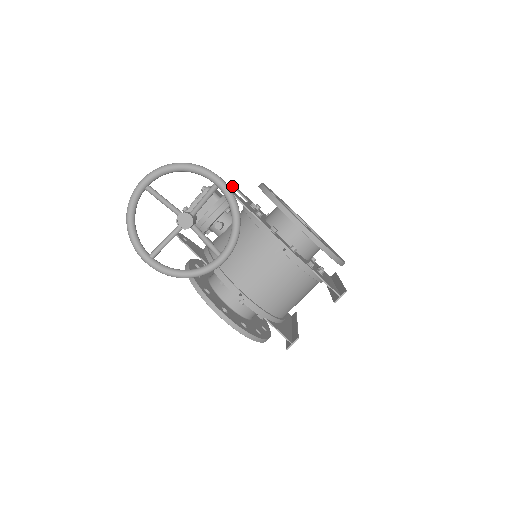
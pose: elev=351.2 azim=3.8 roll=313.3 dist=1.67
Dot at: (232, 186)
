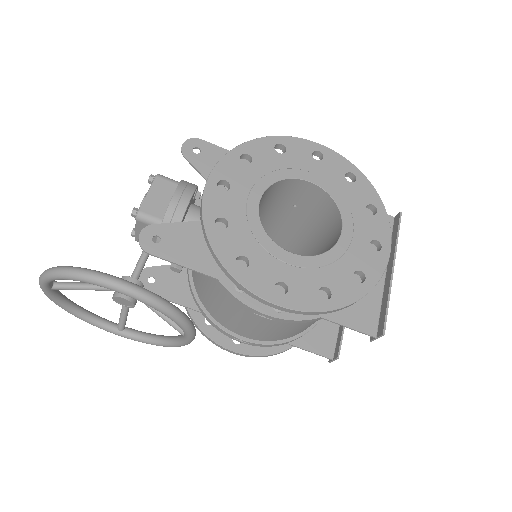
Dot at: occluded
